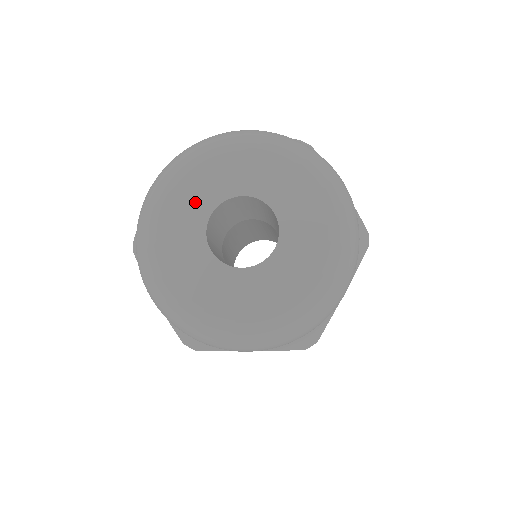
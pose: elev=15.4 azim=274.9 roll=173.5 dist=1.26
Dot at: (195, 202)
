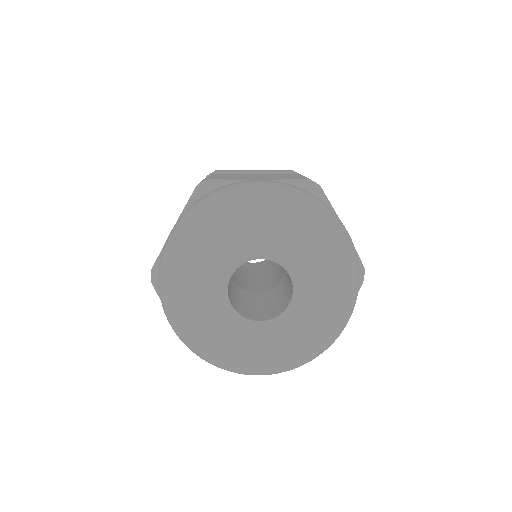
Dot at: (216, 264)
